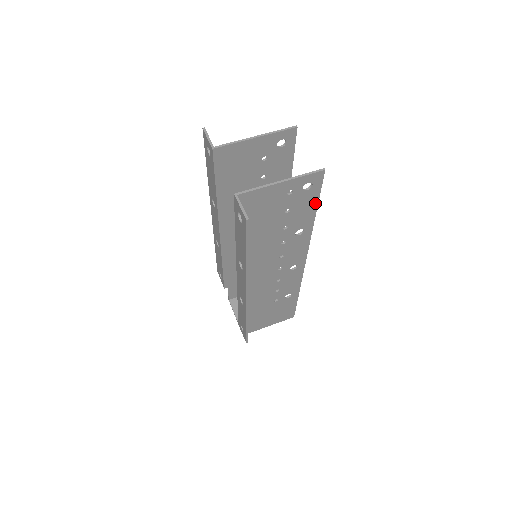
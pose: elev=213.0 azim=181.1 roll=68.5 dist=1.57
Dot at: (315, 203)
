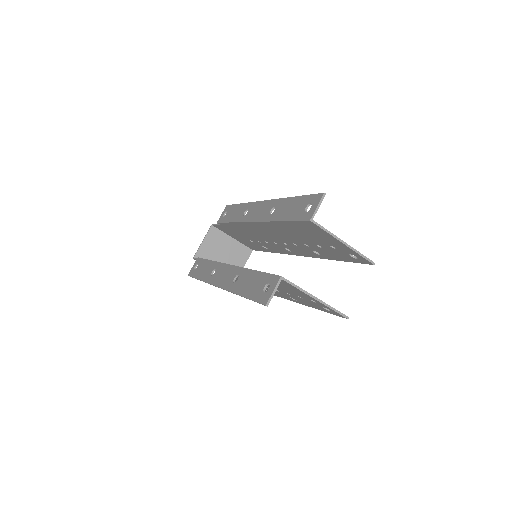
Dot at: (321, 309)
